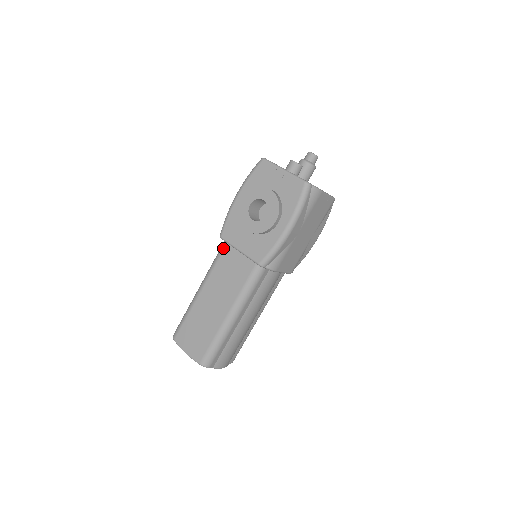
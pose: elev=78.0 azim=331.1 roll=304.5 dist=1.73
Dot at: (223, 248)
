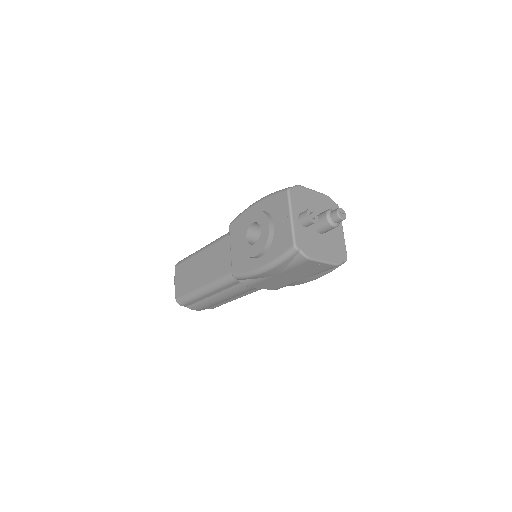
Dot at: occluded
